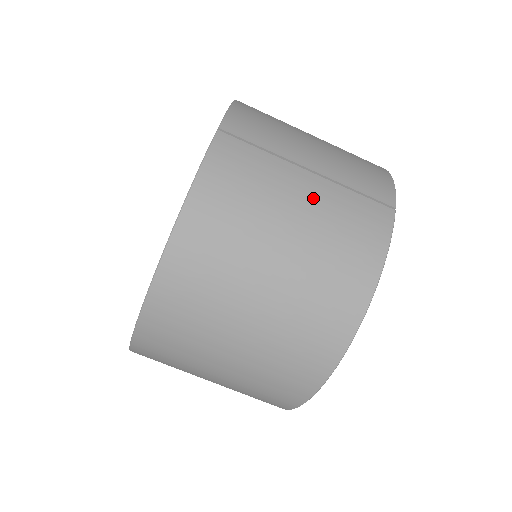
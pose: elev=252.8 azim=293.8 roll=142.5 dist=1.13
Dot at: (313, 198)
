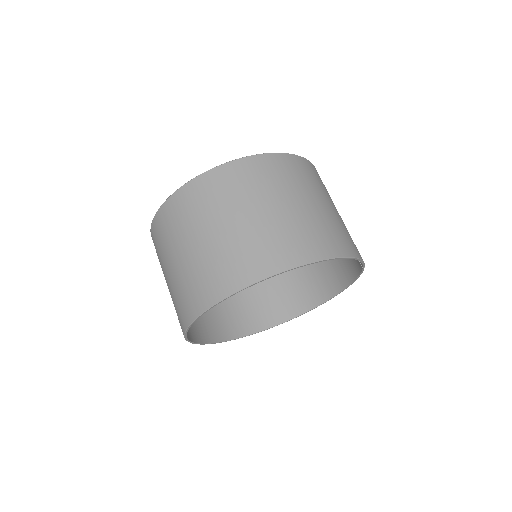
Dot at: (341, 218)
